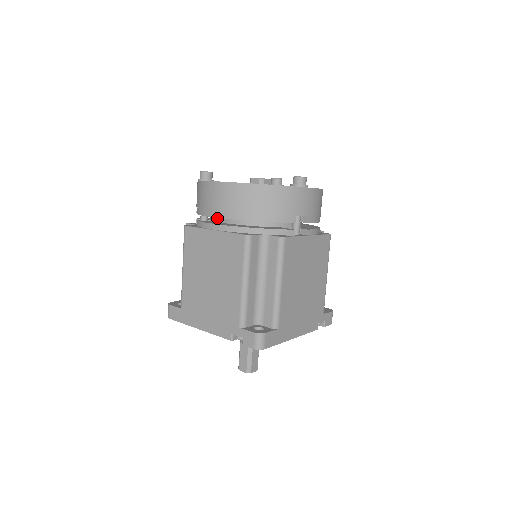
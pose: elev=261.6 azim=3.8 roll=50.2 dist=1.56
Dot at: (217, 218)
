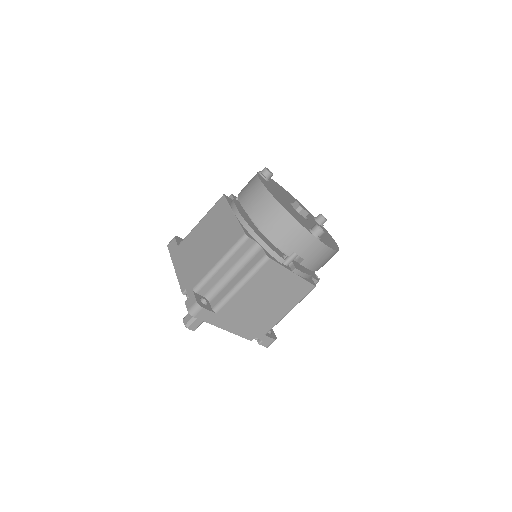
Dot at: occluded
